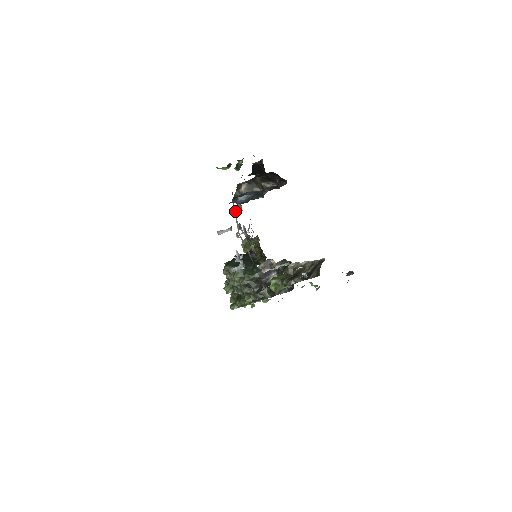
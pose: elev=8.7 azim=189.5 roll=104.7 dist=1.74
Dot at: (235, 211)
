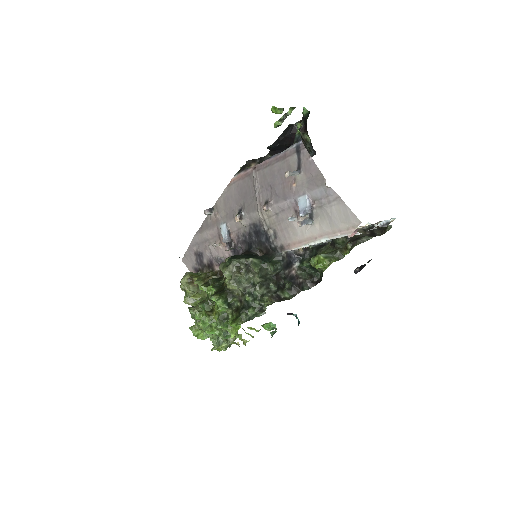
Dot at: (257, 182)
